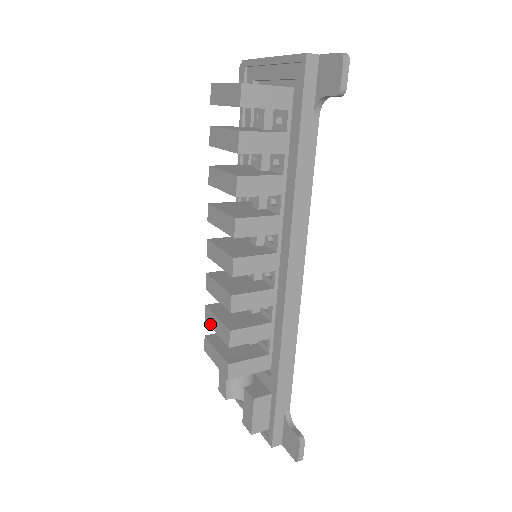
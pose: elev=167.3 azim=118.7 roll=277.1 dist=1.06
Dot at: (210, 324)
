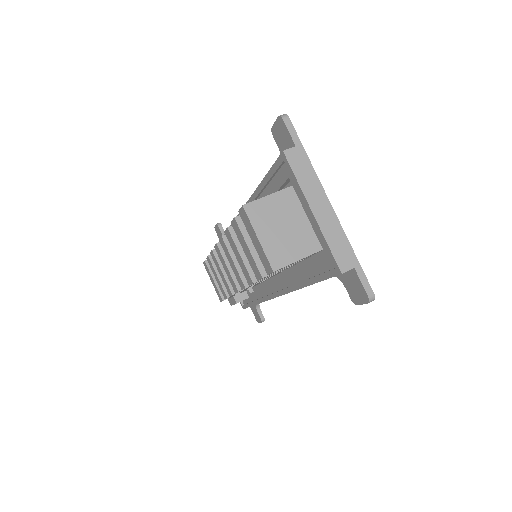
Dot at: (211, 268)
